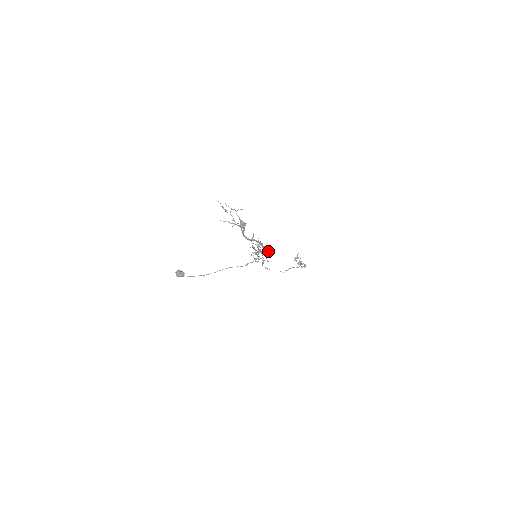
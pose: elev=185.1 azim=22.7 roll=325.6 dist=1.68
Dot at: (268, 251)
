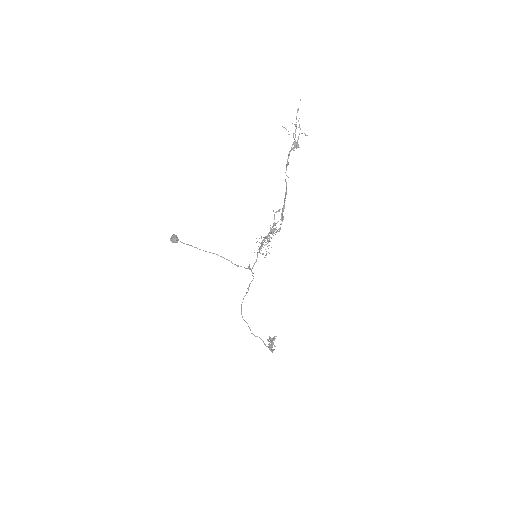
Dot at: occluded
